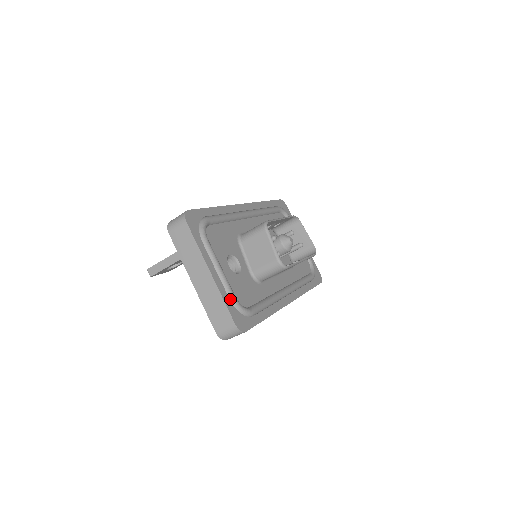
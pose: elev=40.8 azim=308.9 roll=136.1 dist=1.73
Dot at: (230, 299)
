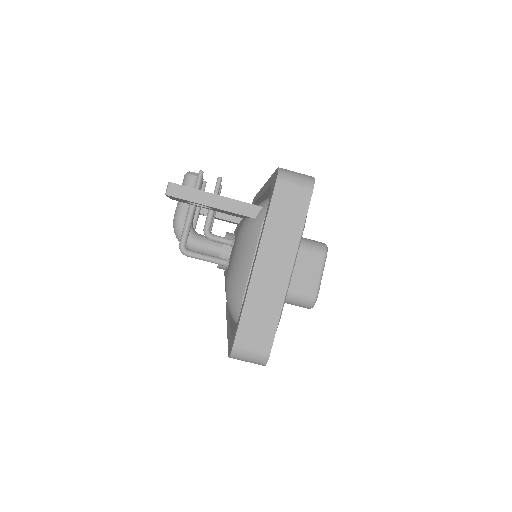
Dot at: occluded
